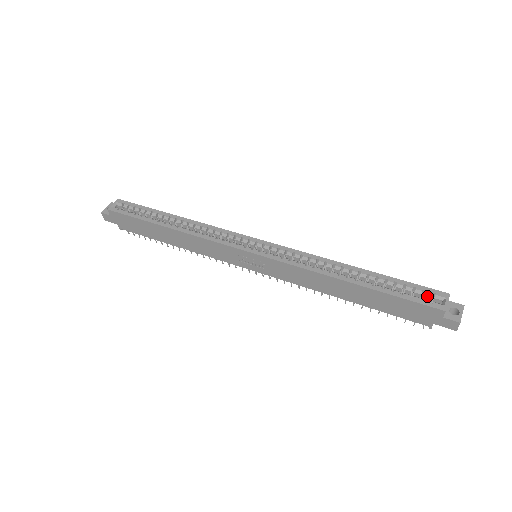
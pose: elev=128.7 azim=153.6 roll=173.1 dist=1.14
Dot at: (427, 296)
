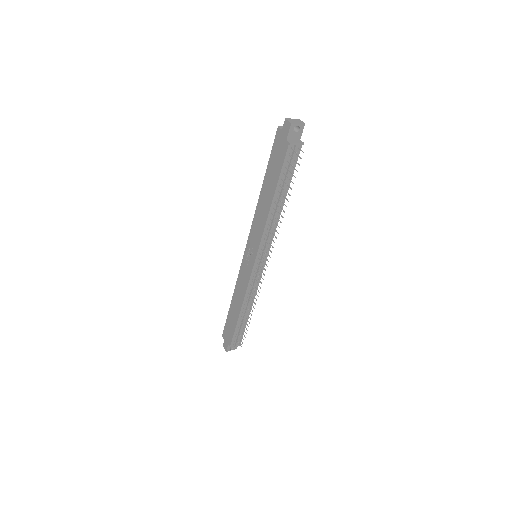
Dot at: occluded
